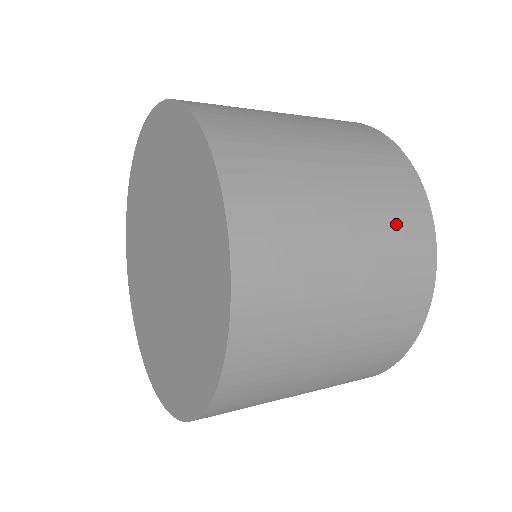
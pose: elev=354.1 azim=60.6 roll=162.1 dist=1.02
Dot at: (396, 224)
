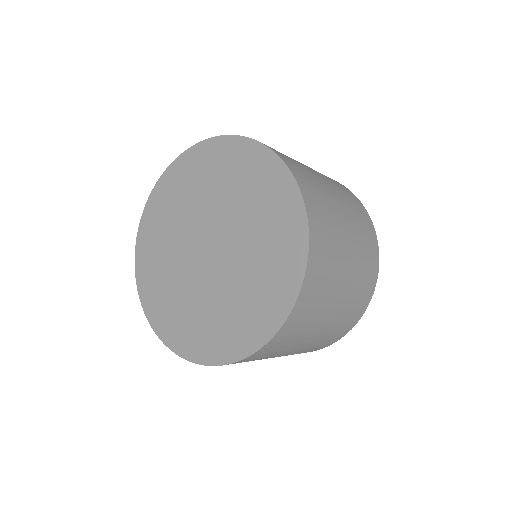
Dot at: (353, 309)
